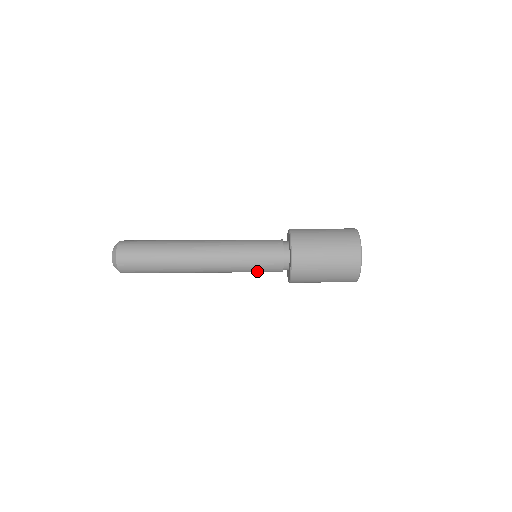
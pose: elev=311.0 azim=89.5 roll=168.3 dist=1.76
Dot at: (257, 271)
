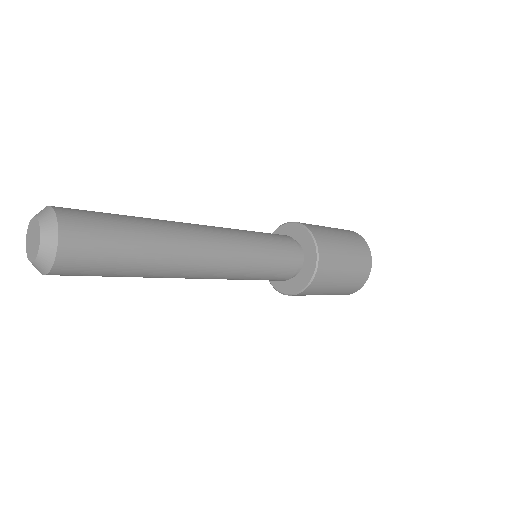
Dot at: (272, 264)
